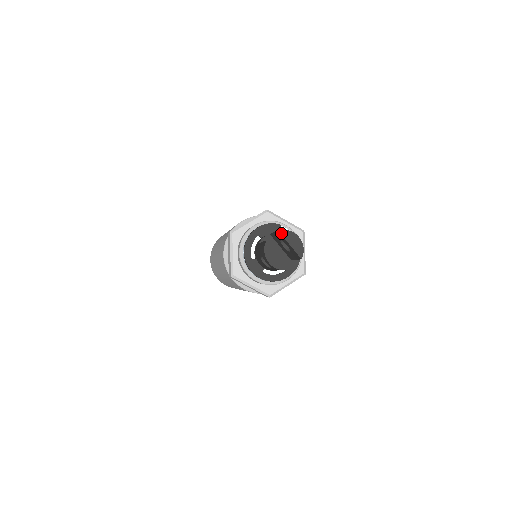
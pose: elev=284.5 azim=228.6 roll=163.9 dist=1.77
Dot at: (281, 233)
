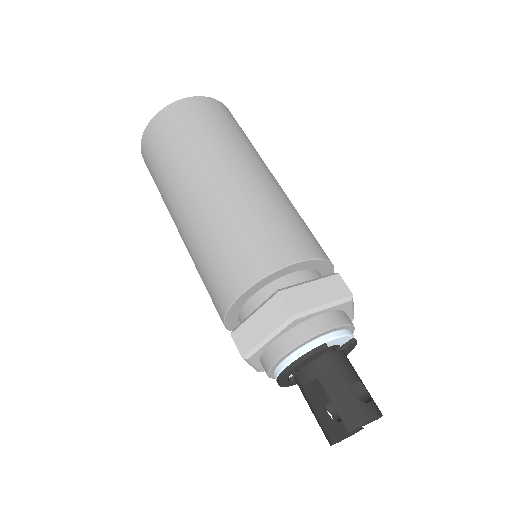
Dot at: occluded
